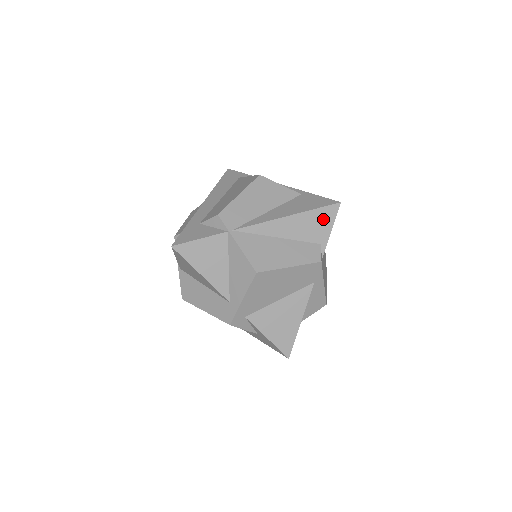
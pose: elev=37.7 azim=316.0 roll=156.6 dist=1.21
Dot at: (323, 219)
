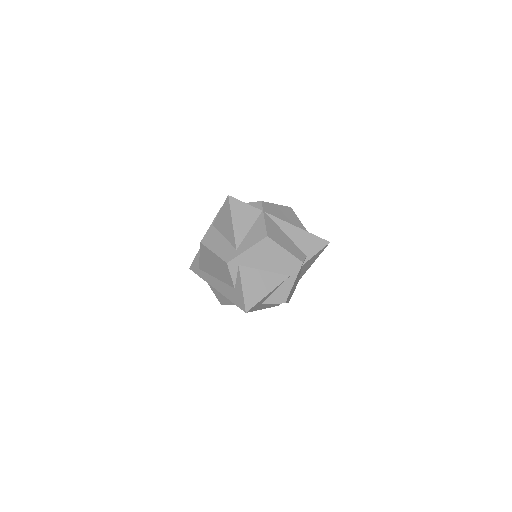
Dot at: (316, 244)
